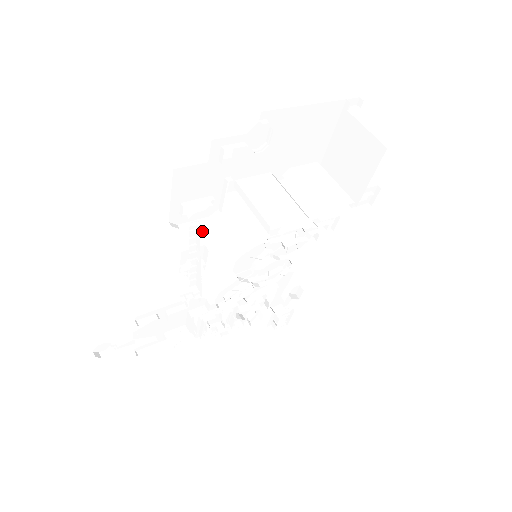
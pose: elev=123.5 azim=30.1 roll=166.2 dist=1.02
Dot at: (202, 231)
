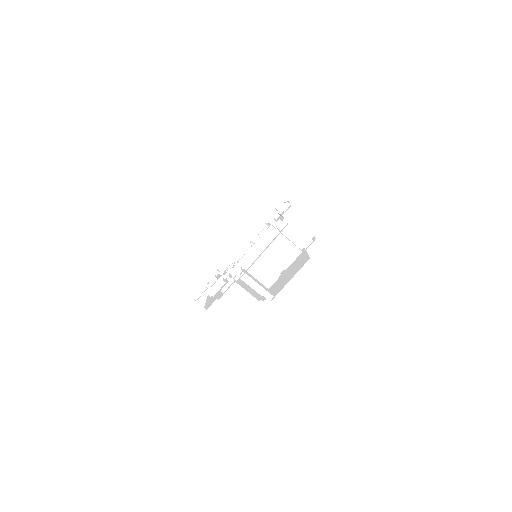
Dot at: occluded
